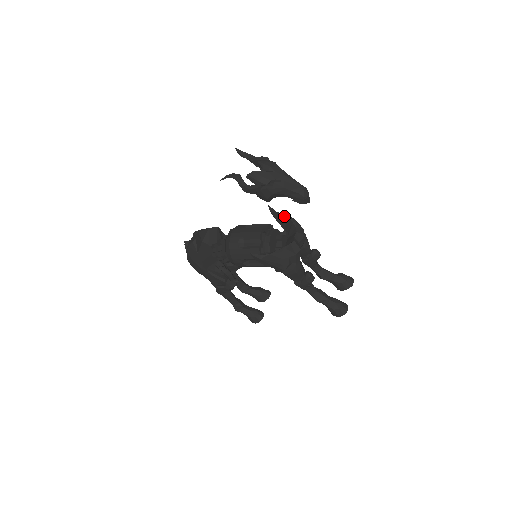
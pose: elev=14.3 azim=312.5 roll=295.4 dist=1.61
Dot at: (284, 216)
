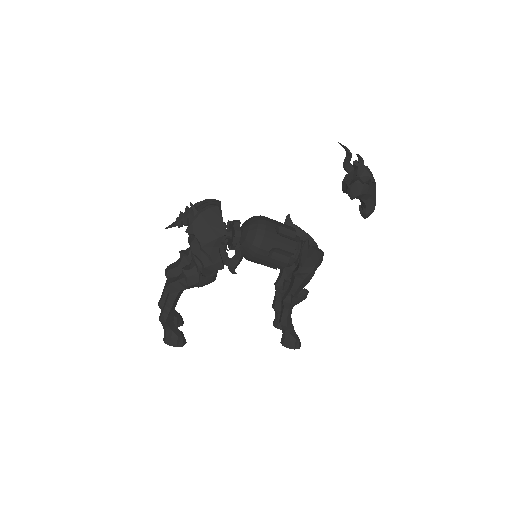
Dot at: (301, 229)
